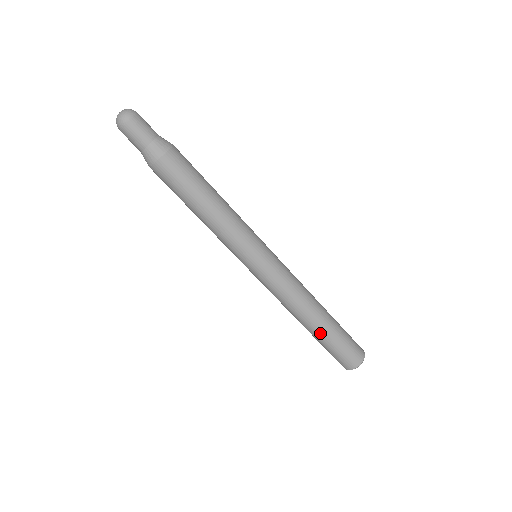
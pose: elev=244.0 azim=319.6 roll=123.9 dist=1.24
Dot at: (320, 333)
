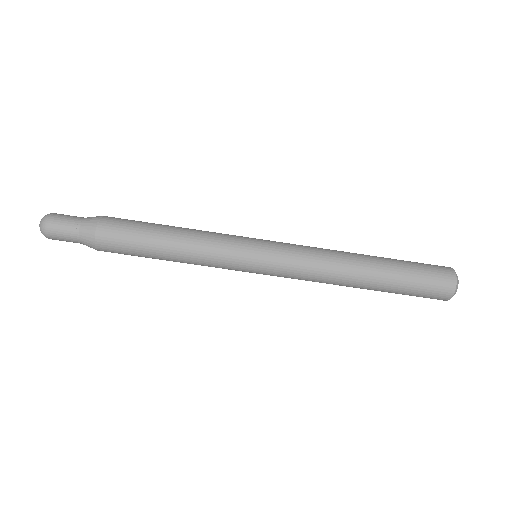
Dot at: (384, 267)
